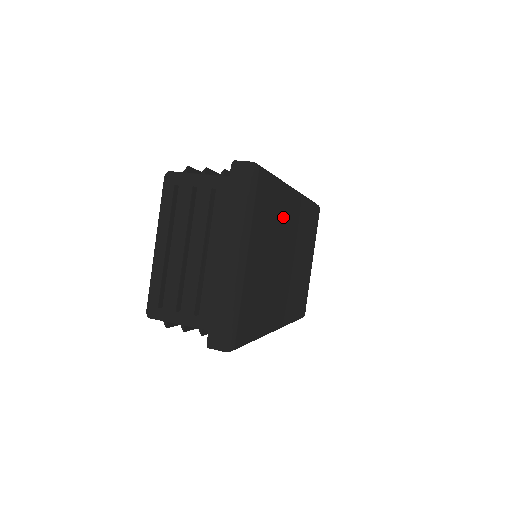
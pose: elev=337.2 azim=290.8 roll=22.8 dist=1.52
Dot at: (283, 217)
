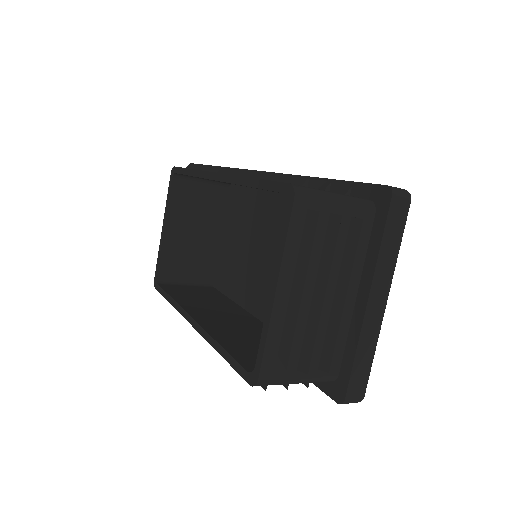
Dot at: occluded
